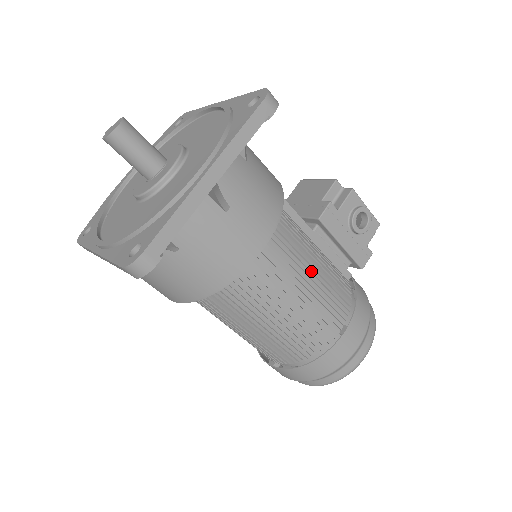
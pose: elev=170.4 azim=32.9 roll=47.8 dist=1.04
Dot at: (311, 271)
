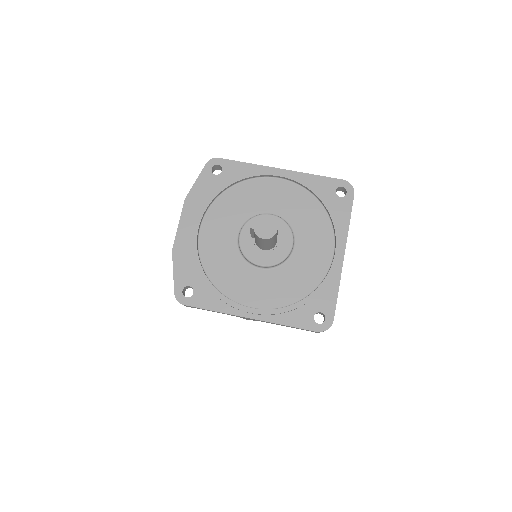
Dot at: occluded
